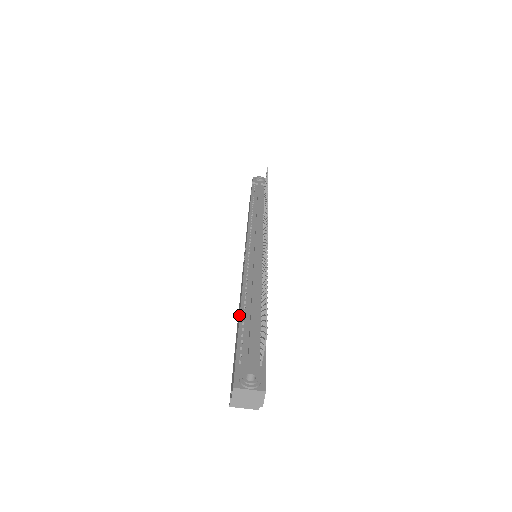
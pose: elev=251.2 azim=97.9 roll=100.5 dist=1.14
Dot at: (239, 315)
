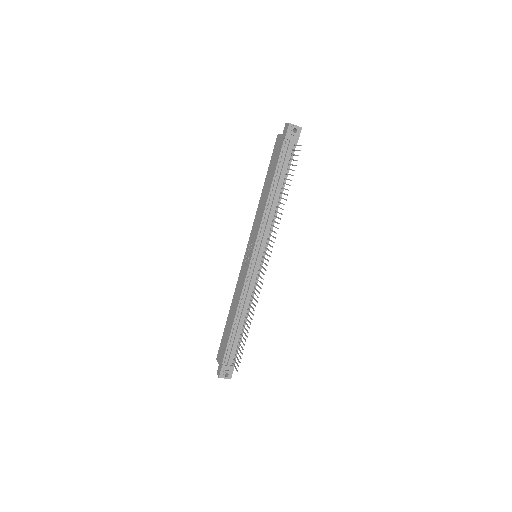
Dot at: (231, 327)
